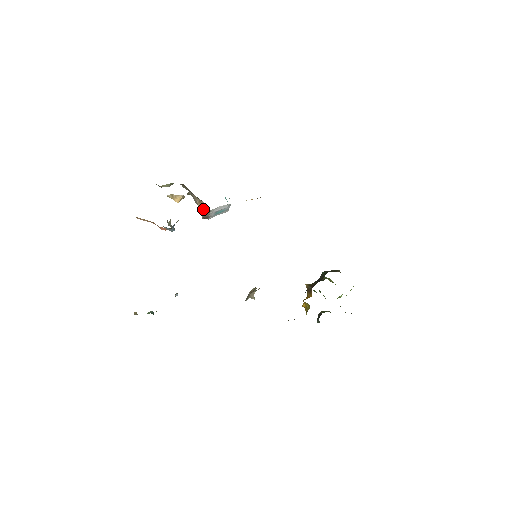
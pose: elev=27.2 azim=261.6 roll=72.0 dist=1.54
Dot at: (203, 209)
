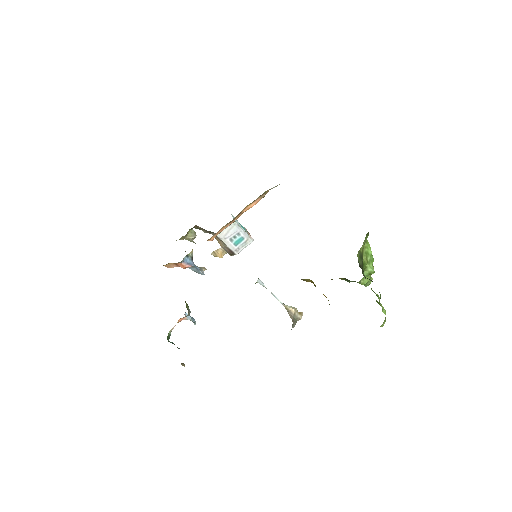
Dot at: (220, 242)
